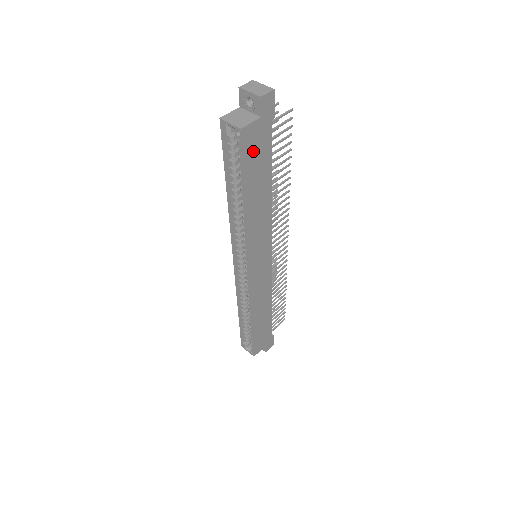
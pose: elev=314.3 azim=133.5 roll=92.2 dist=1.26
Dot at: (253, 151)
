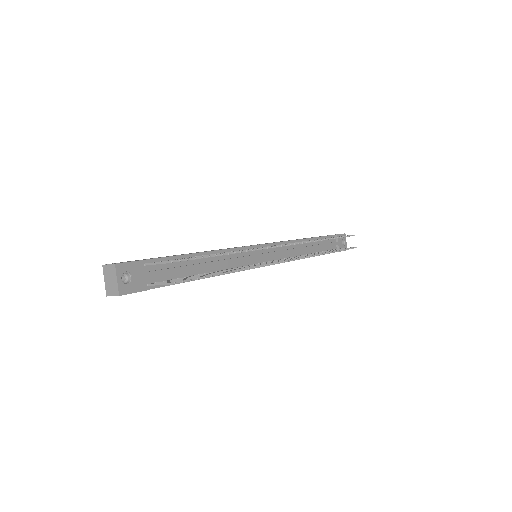
Dot at: occluded
